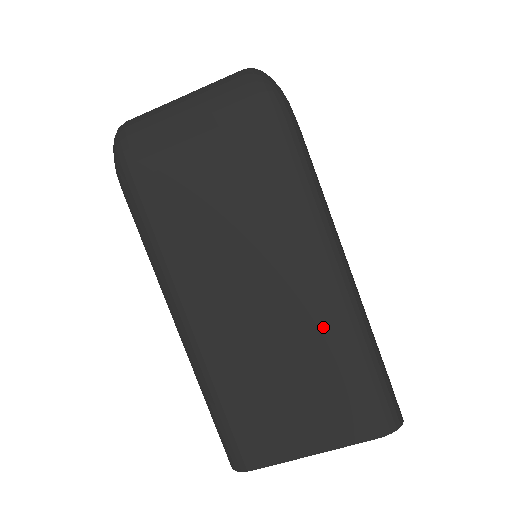
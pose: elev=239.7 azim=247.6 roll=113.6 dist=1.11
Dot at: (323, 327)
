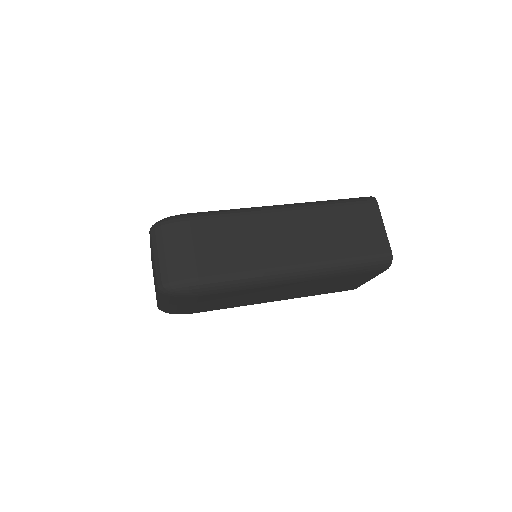
Dot at: (317, 281)
